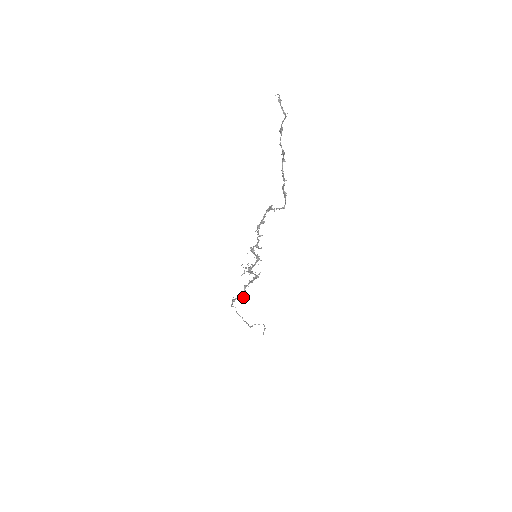
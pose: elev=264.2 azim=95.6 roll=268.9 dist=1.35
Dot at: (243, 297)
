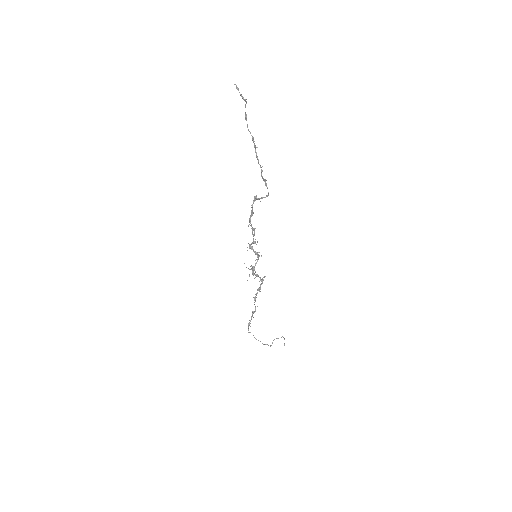
Dot at: (255, 309)
